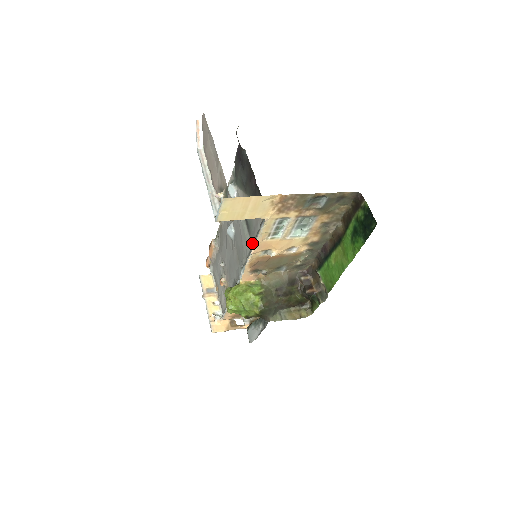
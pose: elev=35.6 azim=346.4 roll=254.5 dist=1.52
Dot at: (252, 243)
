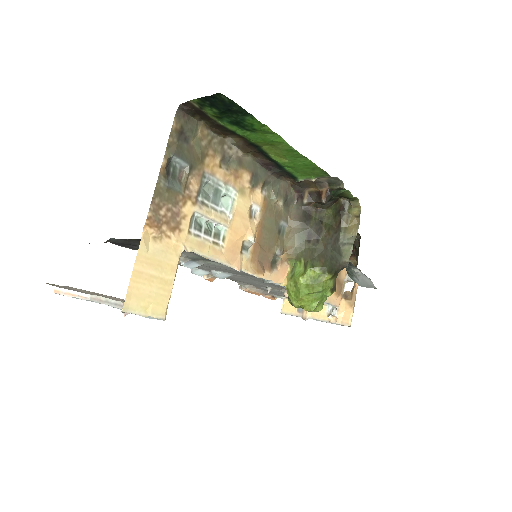
Dot at: occluded
